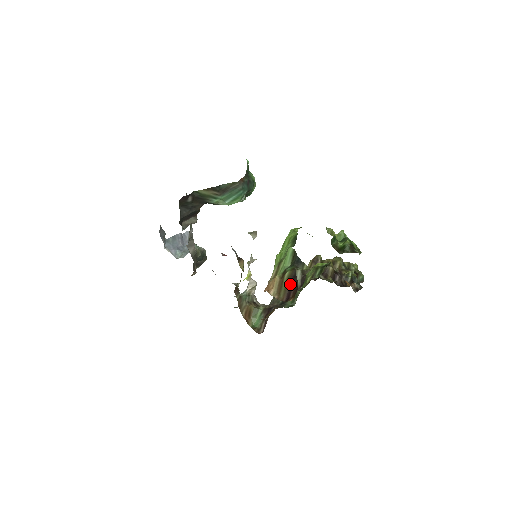
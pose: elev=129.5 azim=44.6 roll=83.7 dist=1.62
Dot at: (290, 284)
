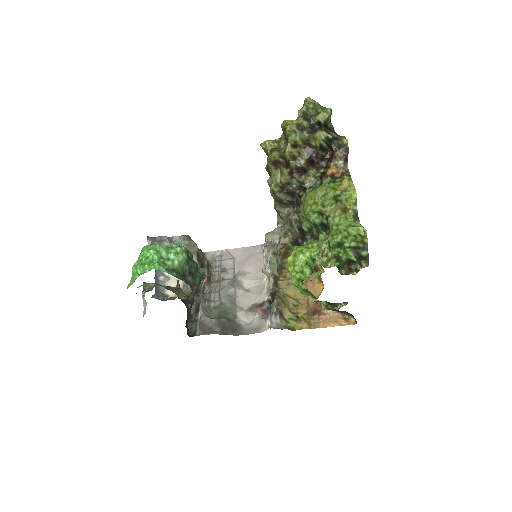
Dot at: occluded
